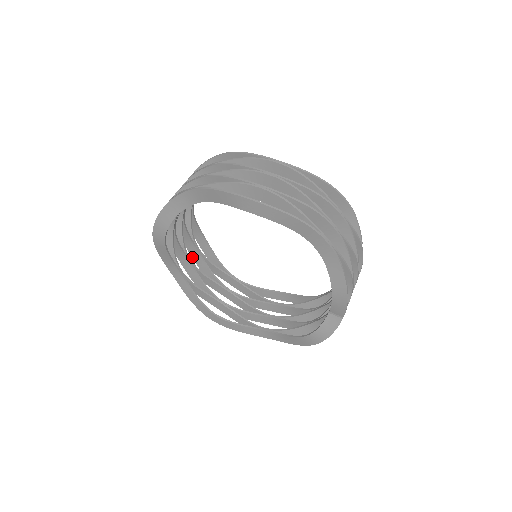
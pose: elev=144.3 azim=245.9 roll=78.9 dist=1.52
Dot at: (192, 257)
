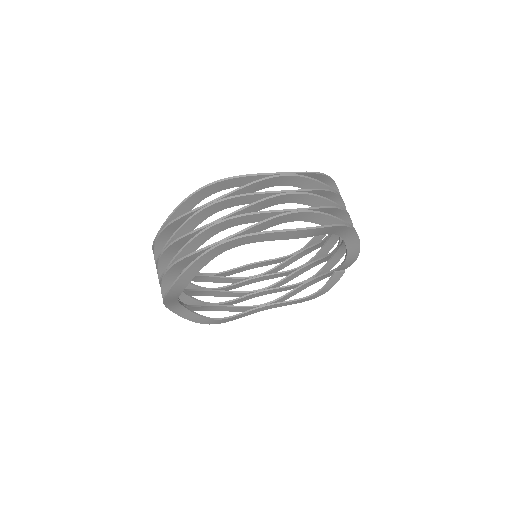
Dot at: occluded
